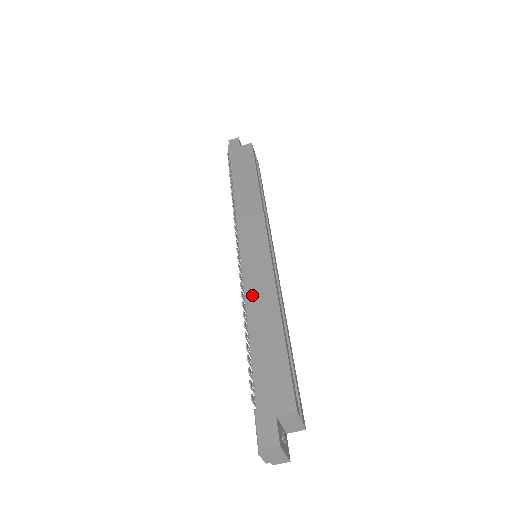
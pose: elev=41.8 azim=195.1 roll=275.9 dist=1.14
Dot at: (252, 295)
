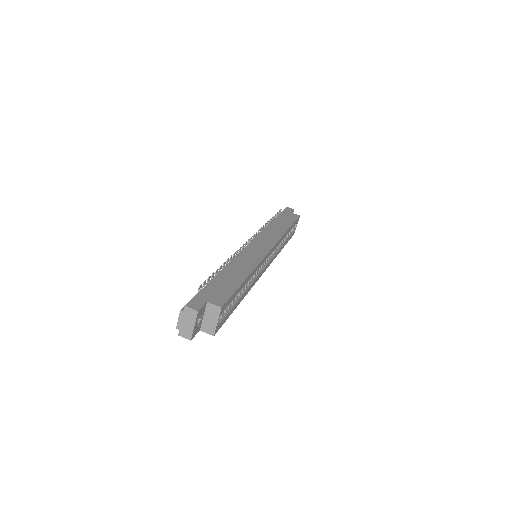
Dot at: (240, 259)
